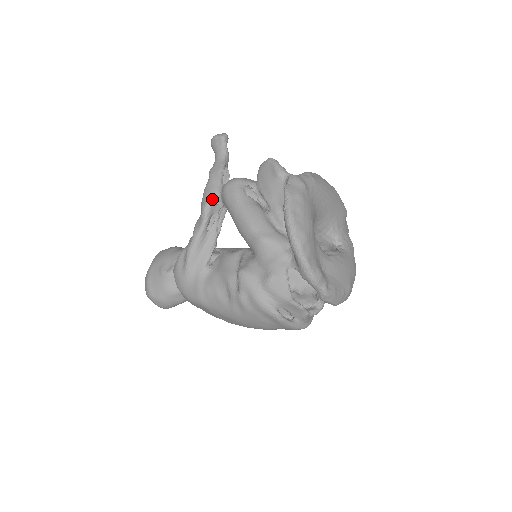
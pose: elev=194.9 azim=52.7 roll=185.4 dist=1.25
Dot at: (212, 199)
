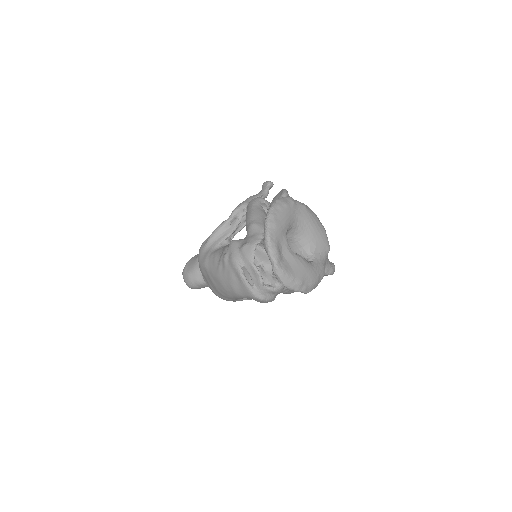
Dot at: (242, 206)
